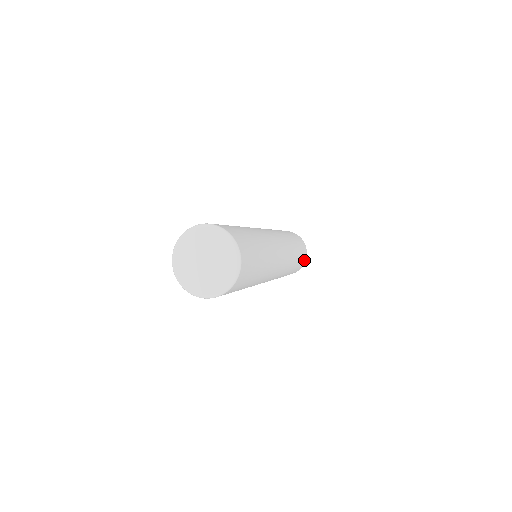
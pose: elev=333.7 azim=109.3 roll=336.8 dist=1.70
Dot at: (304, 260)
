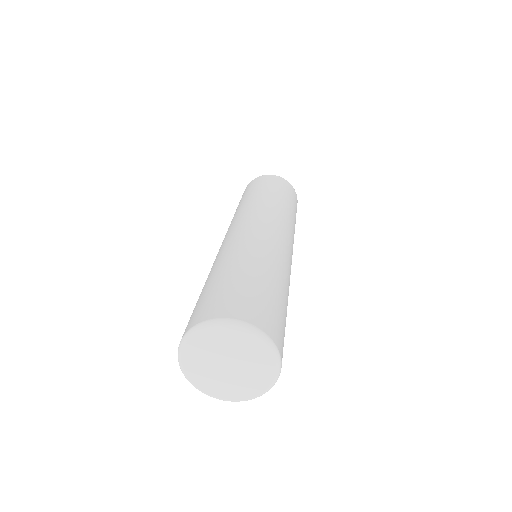
Dot at: occluded
